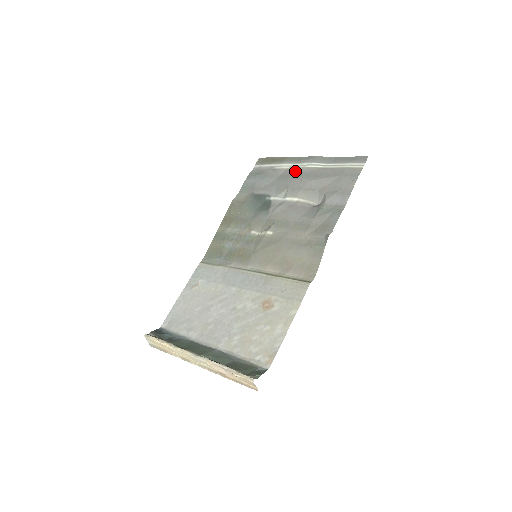
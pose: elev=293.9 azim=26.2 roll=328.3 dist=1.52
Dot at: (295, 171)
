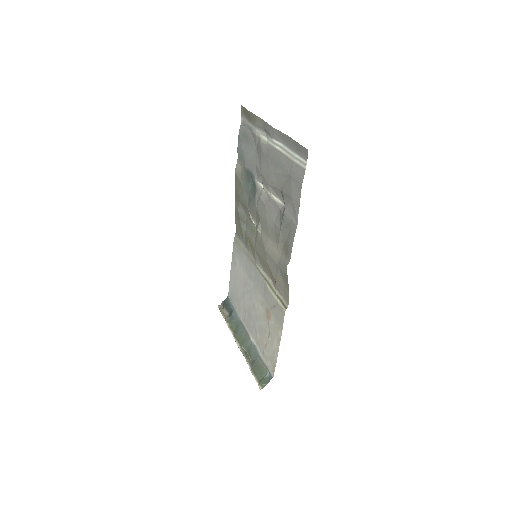
Dot at: (263, 147)
